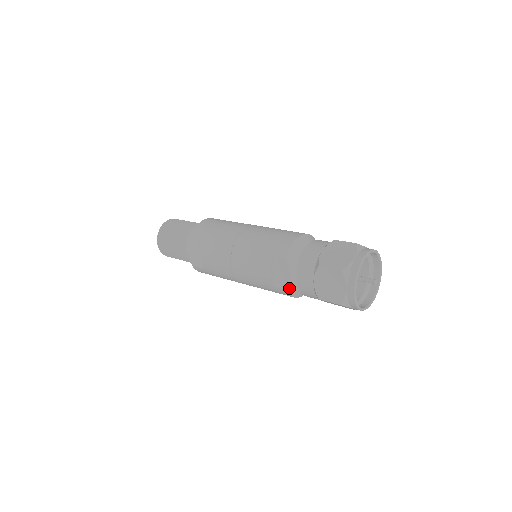
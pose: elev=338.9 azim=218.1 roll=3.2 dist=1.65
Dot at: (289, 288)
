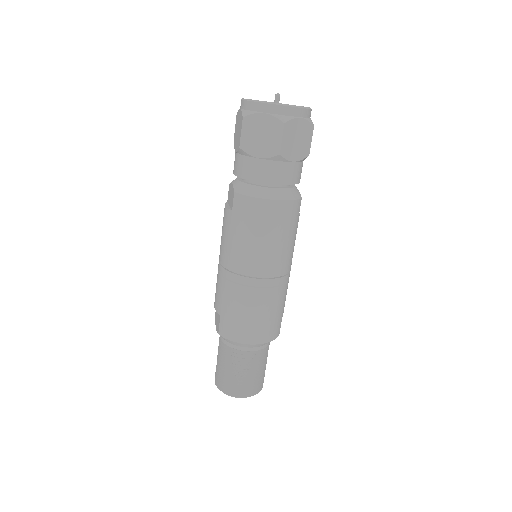
Dot at: (236, 190)
